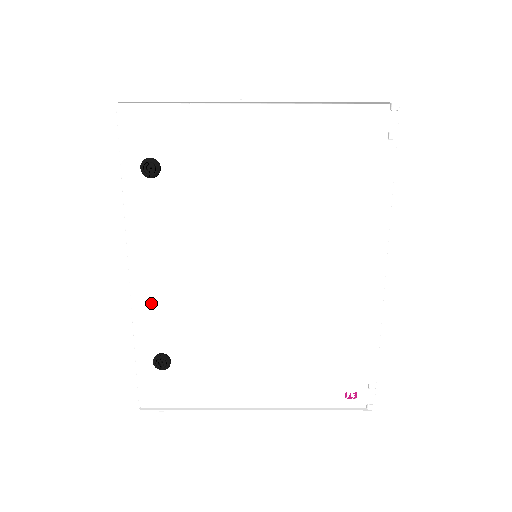
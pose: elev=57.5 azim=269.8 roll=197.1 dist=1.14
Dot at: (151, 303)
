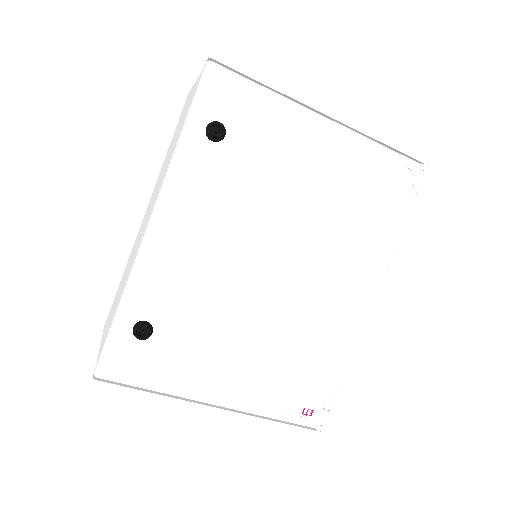
Dot at: (158, 264)
